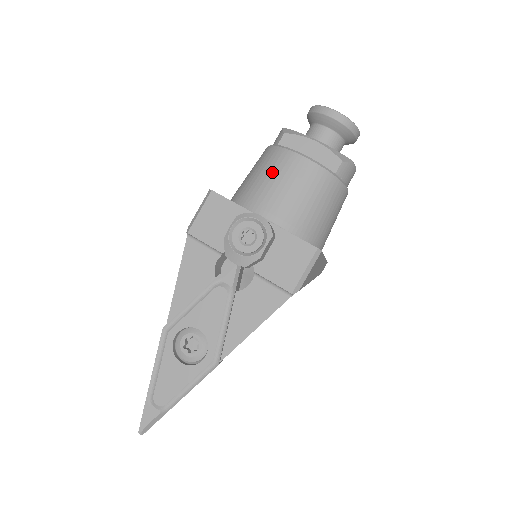
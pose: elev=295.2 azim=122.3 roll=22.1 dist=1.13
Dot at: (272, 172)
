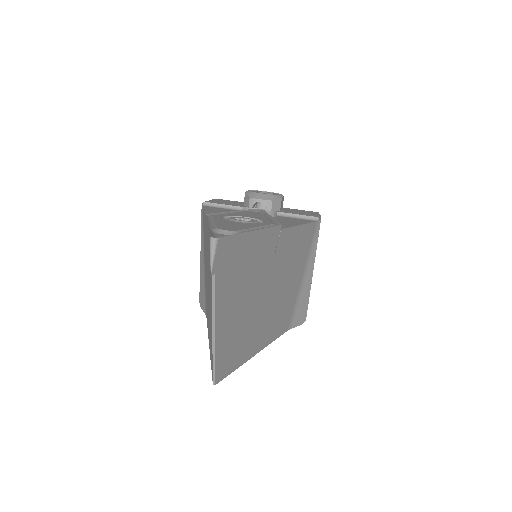
Dot at: occluded
